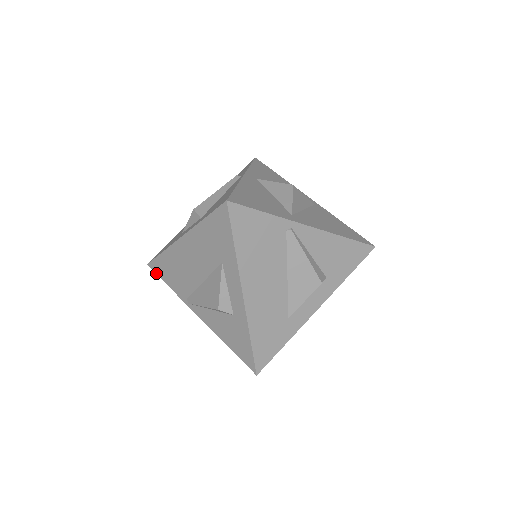
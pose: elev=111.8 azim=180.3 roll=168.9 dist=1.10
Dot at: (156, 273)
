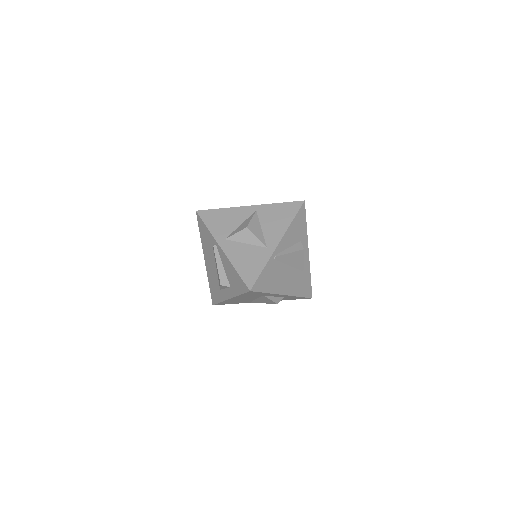
Dot at: occluded
